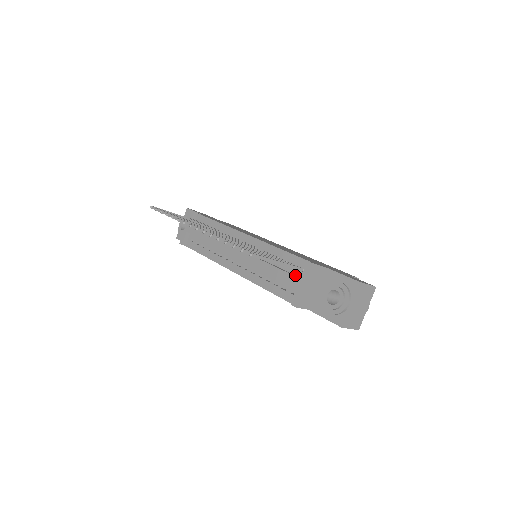
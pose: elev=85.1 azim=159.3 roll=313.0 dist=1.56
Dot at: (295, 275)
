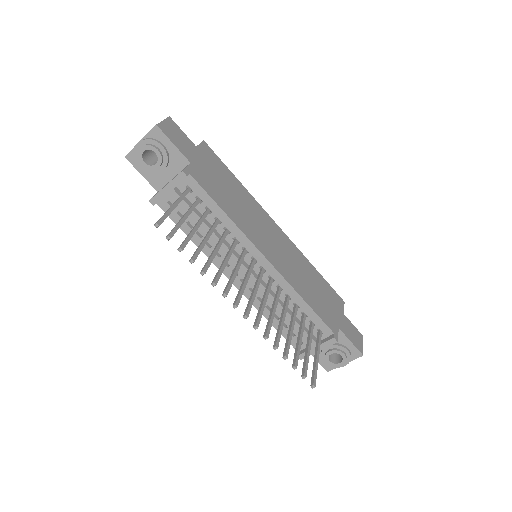
Dot at: occluded
